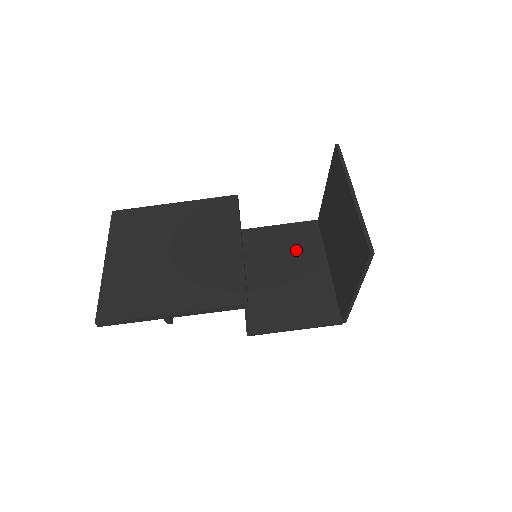
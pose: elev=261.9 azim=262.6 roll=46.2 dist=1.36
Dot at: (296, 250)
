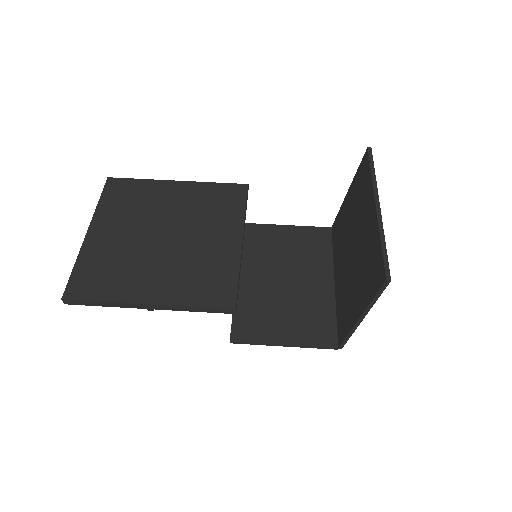
Dot at: (302, 257)
